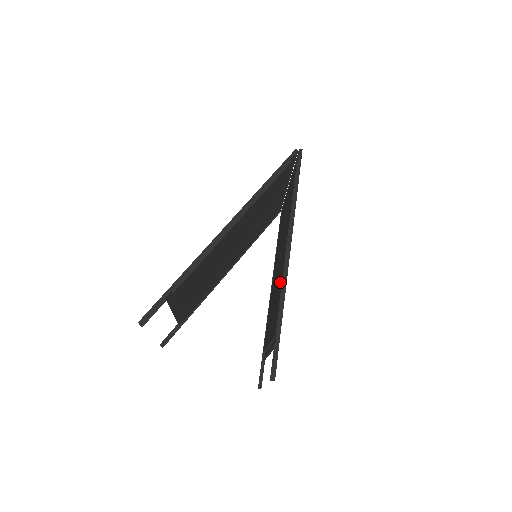
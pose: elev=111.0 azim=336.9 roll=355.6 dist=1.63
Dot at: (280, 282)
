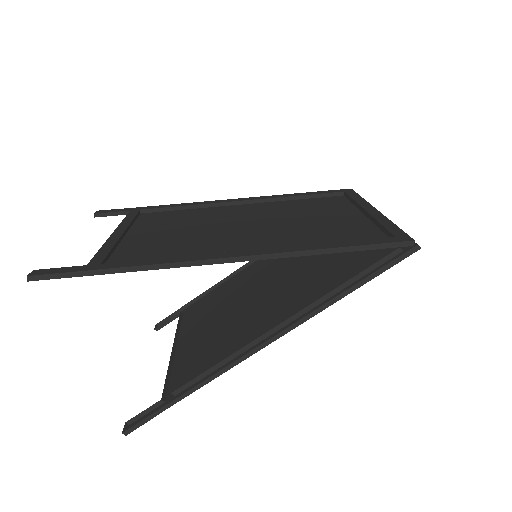
Dot at: (234, 340)
